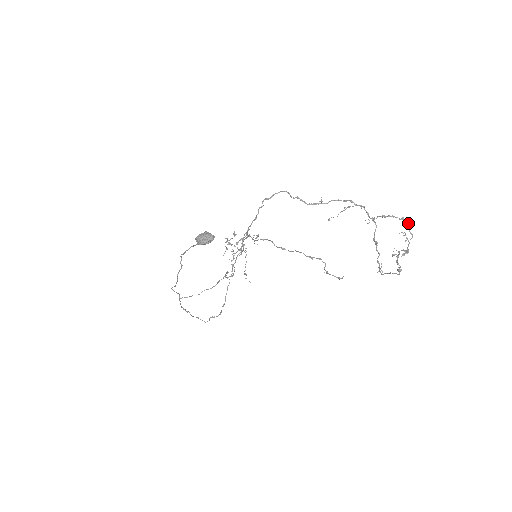
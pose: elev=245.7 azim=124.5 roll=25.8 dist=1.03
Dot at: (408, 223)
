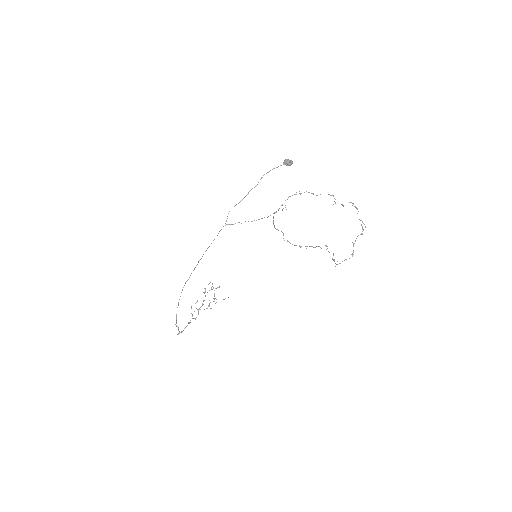
Dot at: (363, 223)
